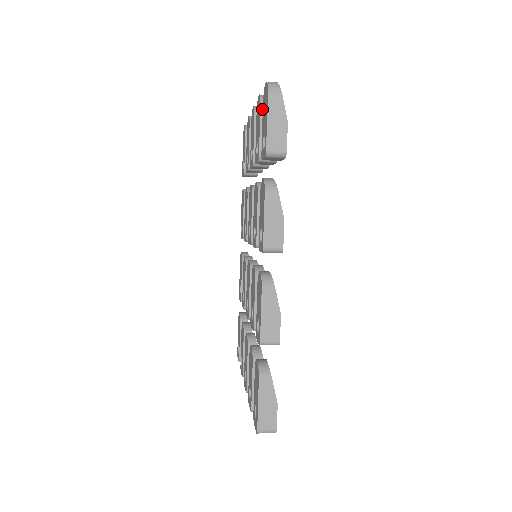
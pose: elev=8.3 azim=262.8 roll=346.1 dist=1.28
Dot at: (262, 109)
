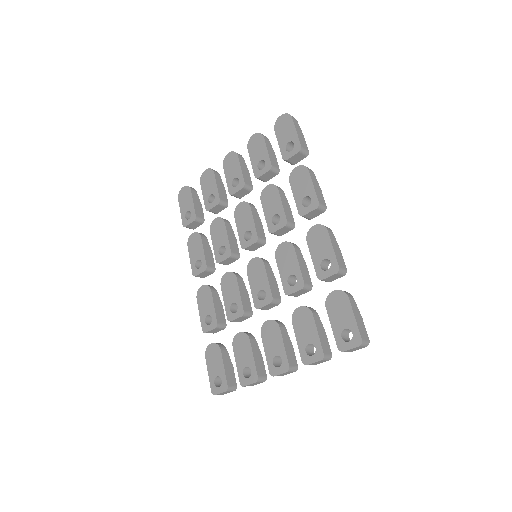
Dot at: (265, 139)
